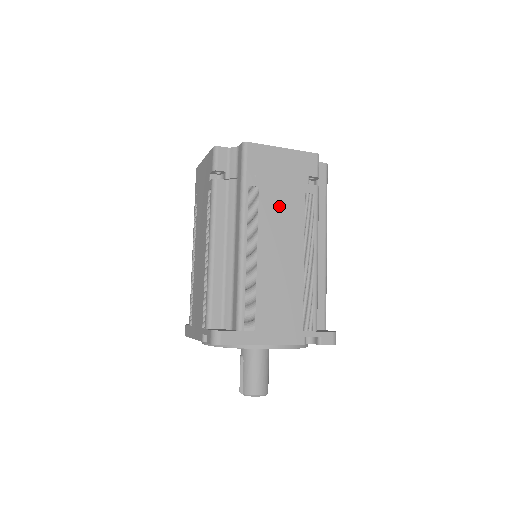
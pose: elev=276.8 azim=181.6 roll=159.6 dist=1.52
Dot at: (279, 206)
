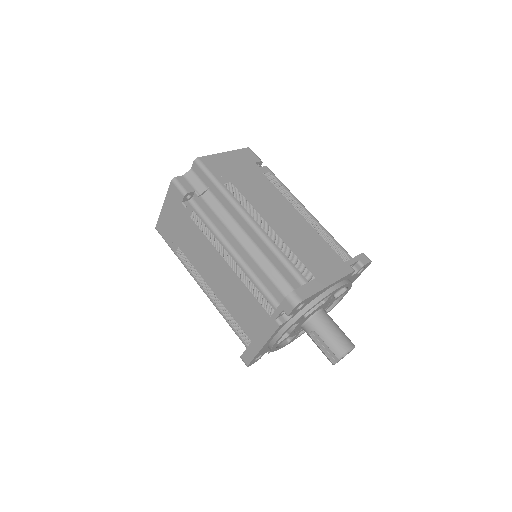
Dot at: (255, 188)
